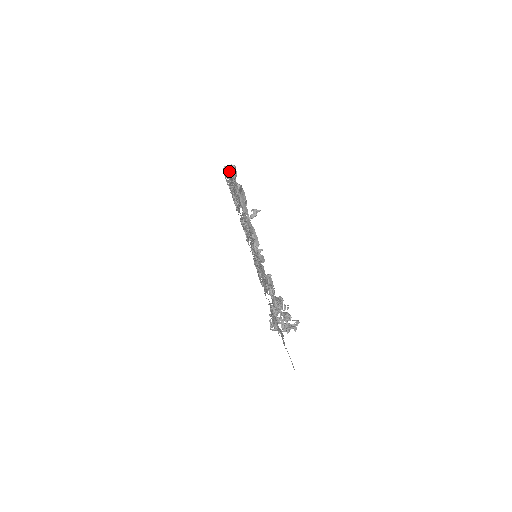
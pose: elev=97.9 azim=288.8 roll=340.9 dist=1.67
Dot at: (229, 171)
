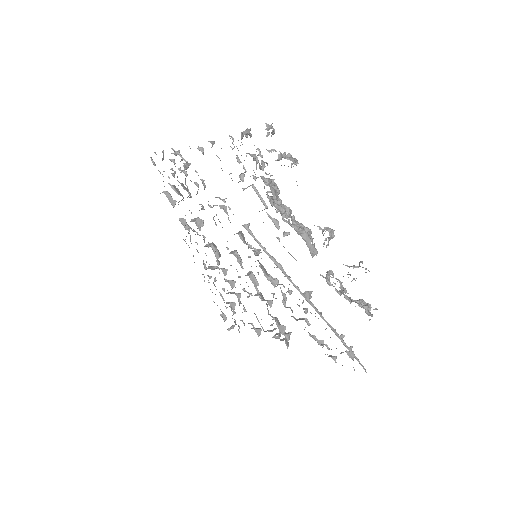
Dot at: (162, 192)
